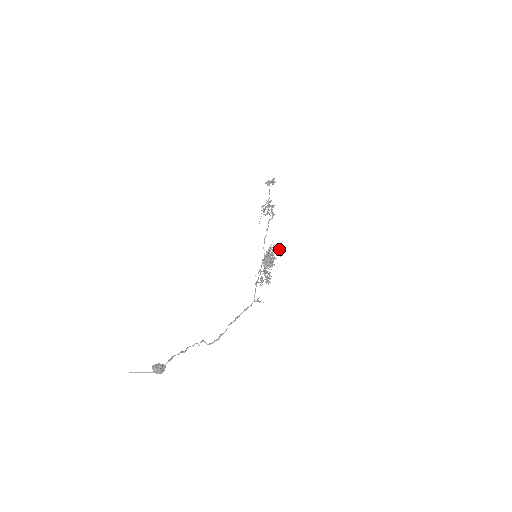
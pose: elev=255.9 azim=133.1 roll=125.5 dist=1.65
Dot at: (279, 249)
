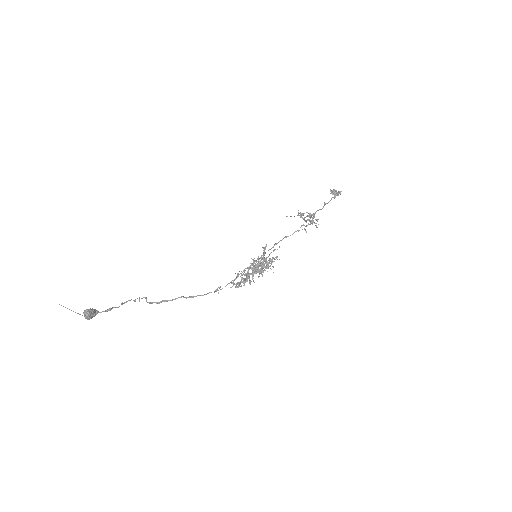
Dot at: occluded
